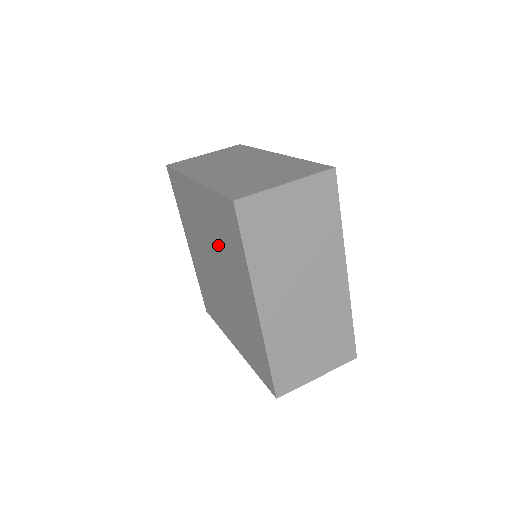
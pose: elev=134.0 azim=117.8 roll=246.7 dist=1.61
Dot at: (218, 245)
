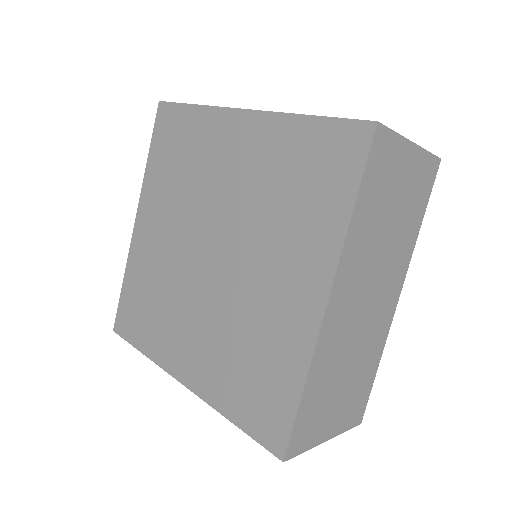
Dot at: (185, 198)
